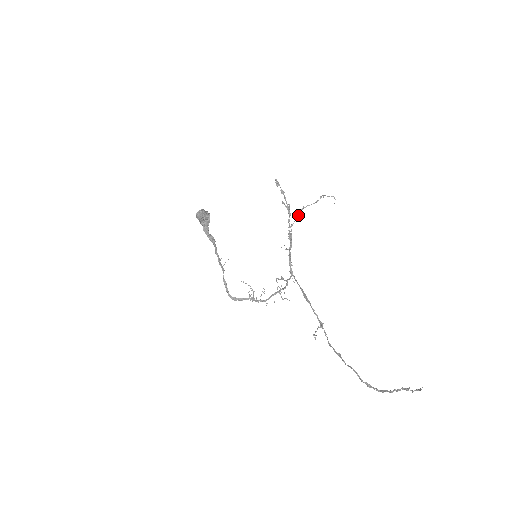
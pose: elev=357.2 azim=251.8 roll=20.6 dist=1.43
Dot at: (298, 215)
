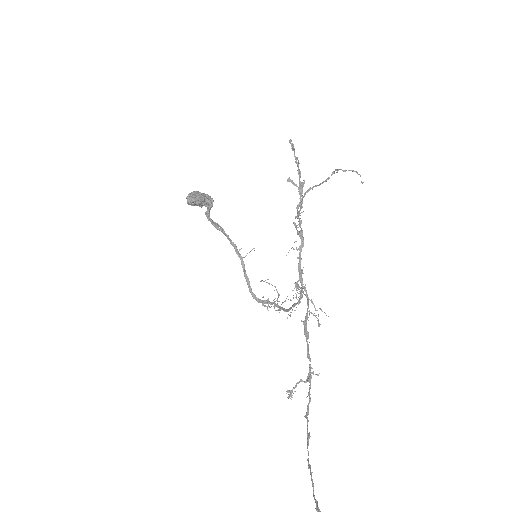
Dot at: (302, 201)
